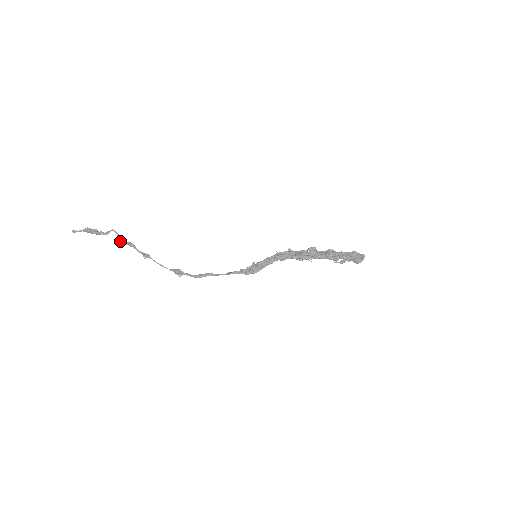
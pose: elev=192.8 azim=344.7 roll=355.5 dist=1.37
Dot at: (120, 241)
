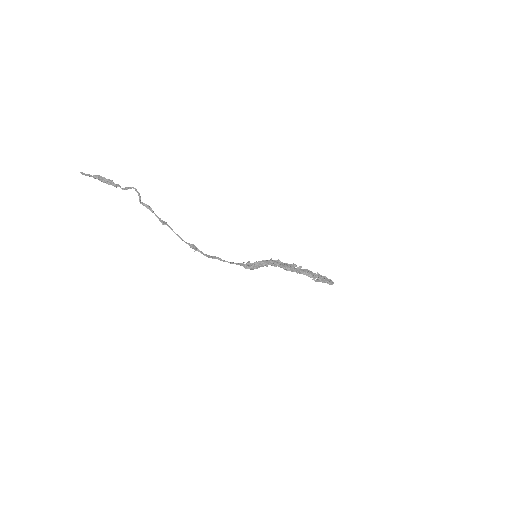
Dot at: (140, 200)
